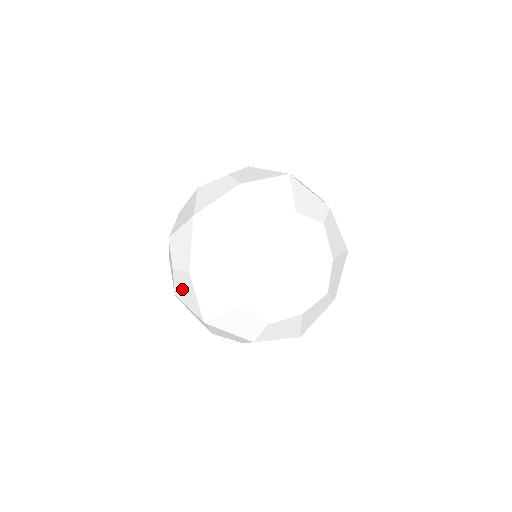
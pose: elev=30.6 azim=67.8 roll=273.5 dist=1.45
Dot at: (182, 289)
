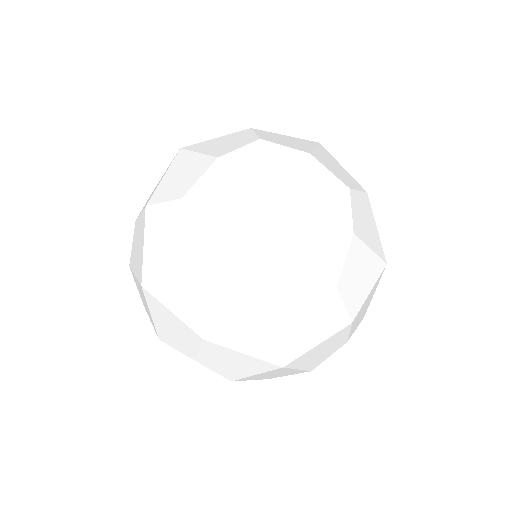
Dot at: (240, 326)
